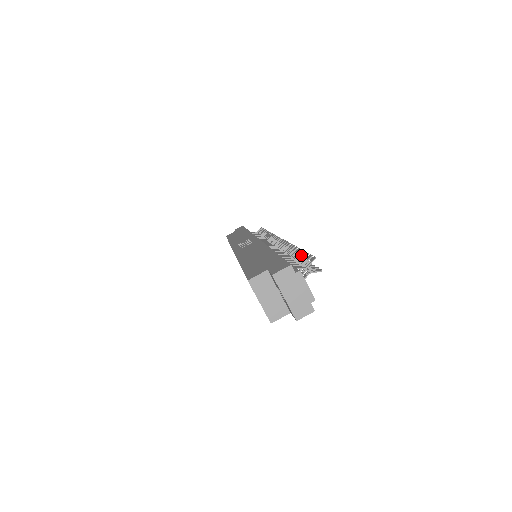
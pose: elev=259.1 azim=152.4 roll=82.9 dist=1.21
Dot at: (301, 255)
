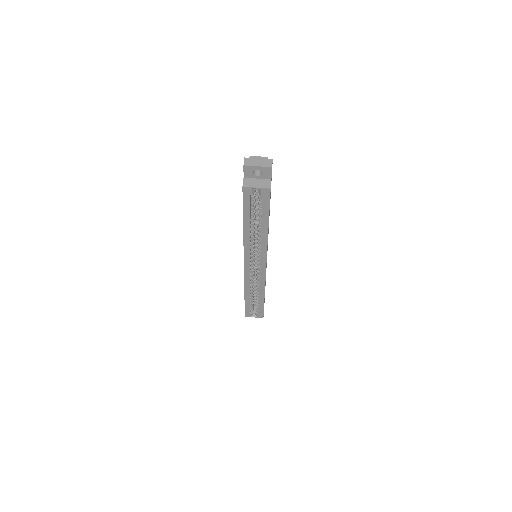
Dot at: occluded
